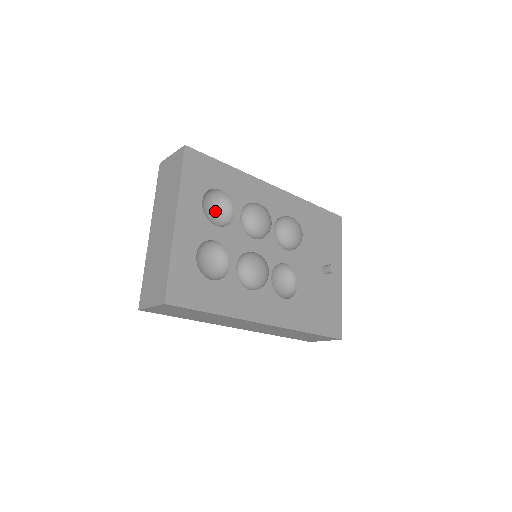
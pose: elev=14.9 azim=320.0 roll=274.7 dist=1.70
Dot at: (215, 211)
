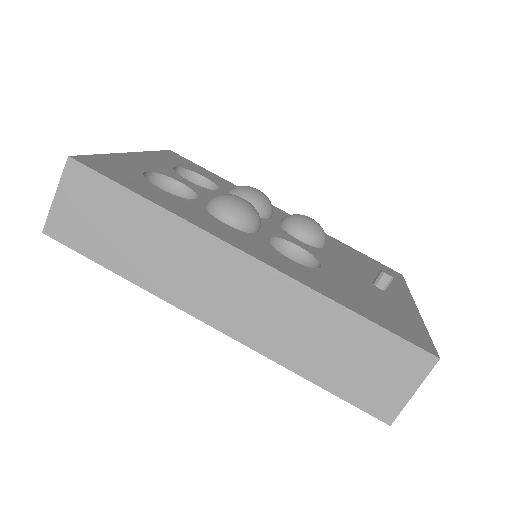
Dot at: occluded
